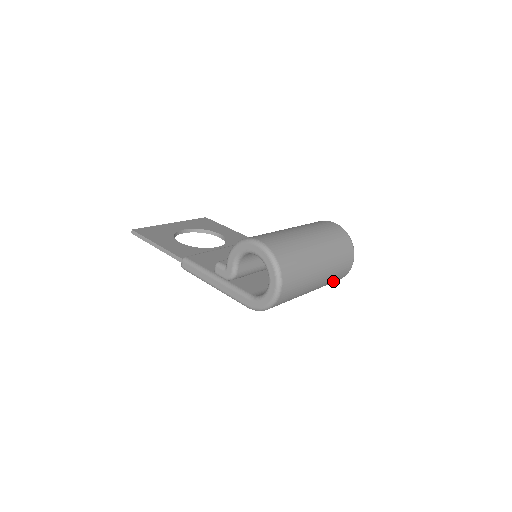
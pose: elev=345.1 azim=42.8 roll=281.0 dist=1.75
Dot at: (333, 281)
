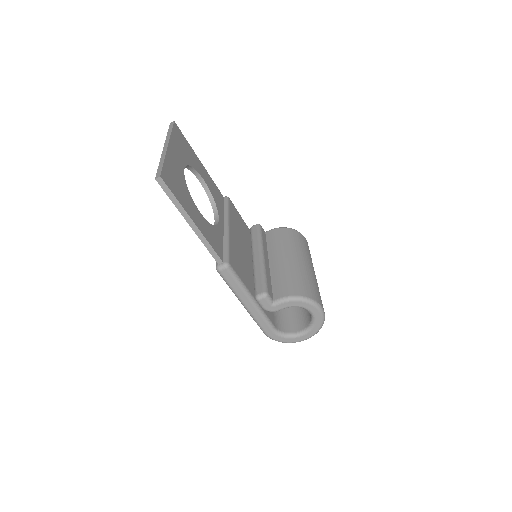
Dot at: occluded
